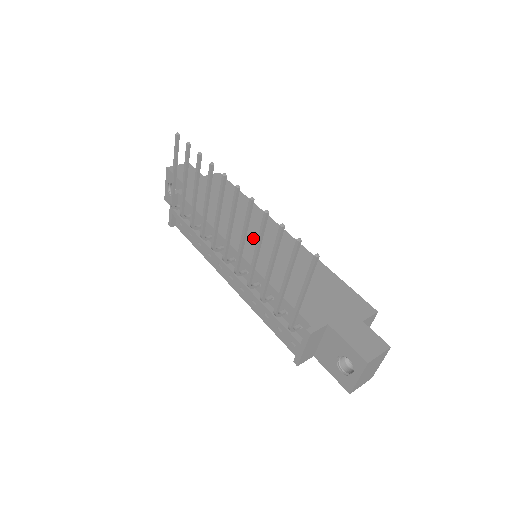
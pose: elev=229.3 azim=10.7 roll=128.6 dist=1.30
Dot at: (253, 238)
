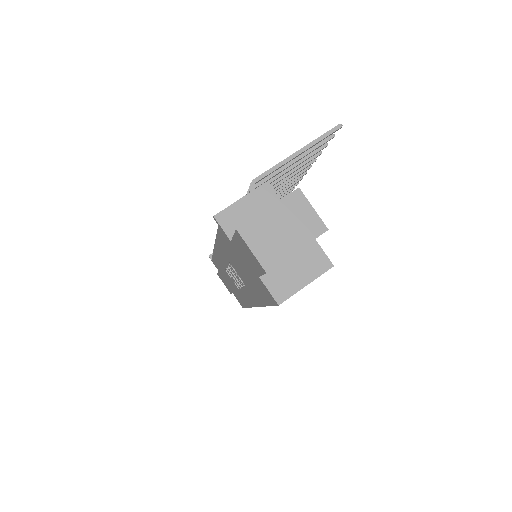
Dot at: occluded
